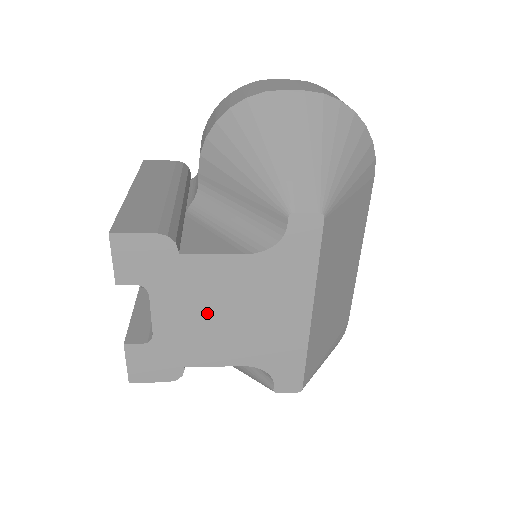
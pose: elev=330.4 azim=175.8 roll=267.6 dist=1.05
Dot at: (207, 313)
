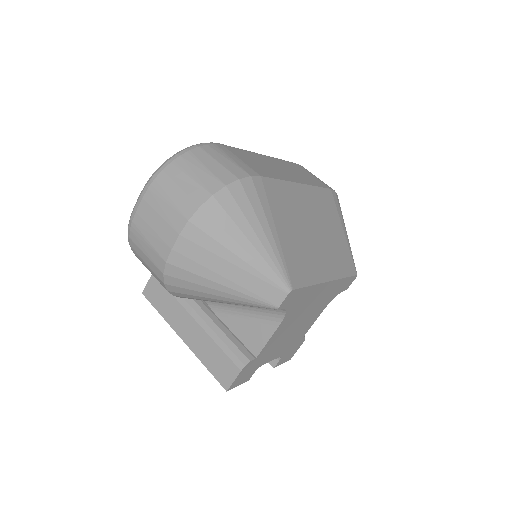
Dot at: (289, 336)
